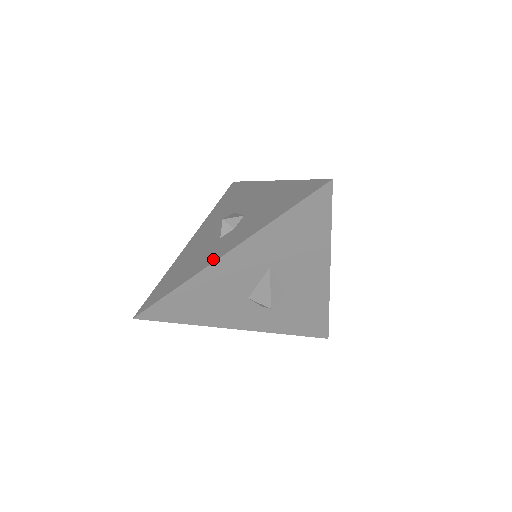
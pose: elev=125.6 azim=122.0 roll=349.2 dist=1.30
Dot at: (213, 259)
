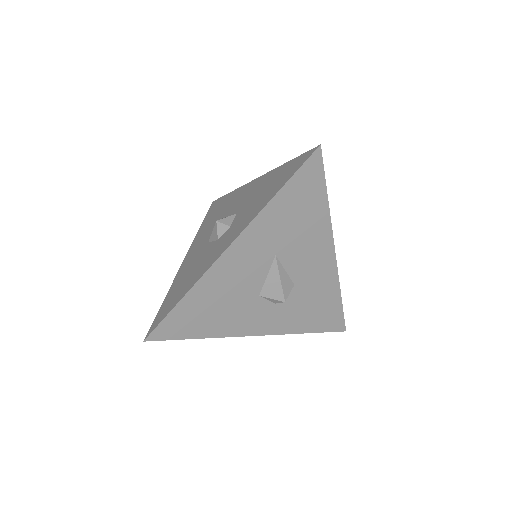
Dot at: (217, 256)
